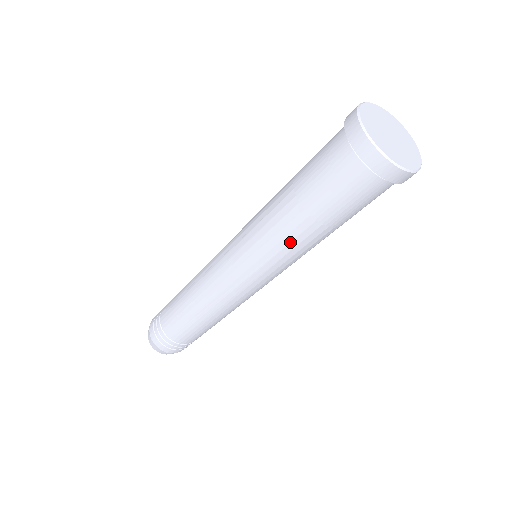
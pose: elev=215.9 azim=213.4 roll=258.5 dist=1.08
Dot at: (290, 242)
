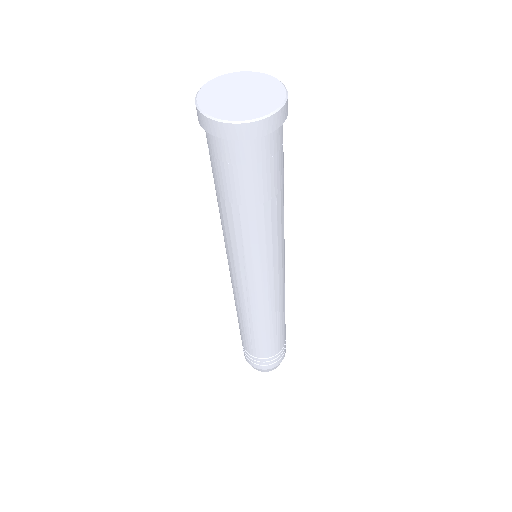
Dot at: (242, 234)
